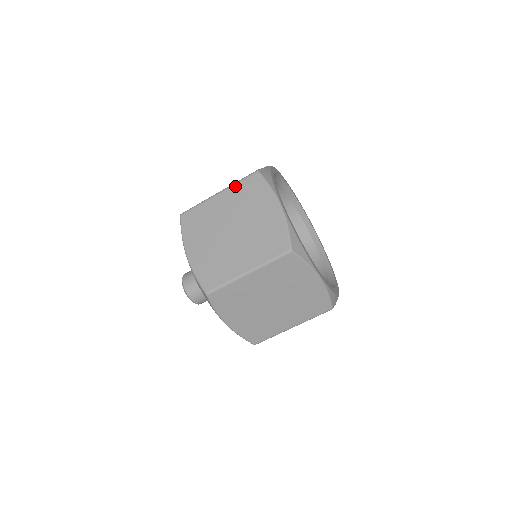
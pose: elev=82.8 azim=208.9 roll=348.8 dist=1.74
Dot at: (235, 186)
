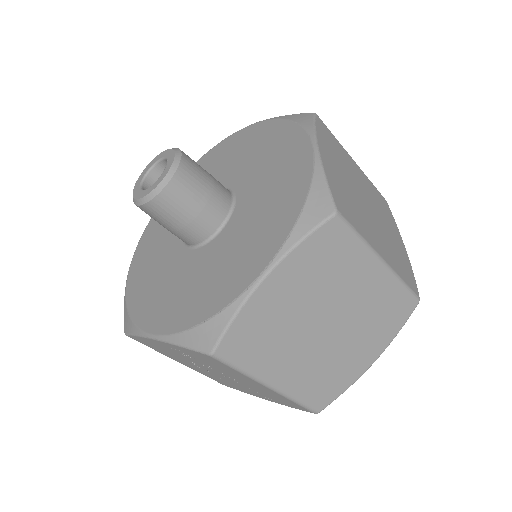
Dot at: (370, 181)
